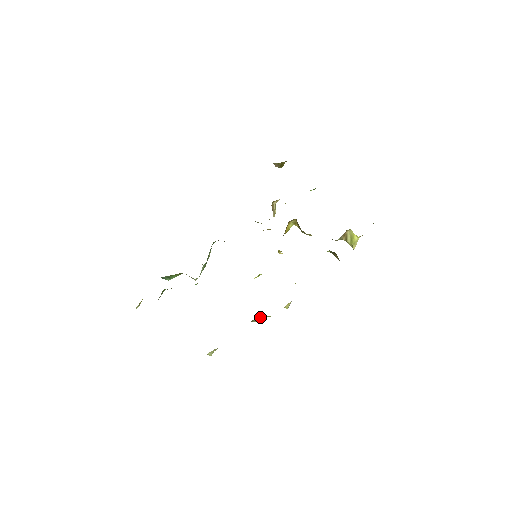
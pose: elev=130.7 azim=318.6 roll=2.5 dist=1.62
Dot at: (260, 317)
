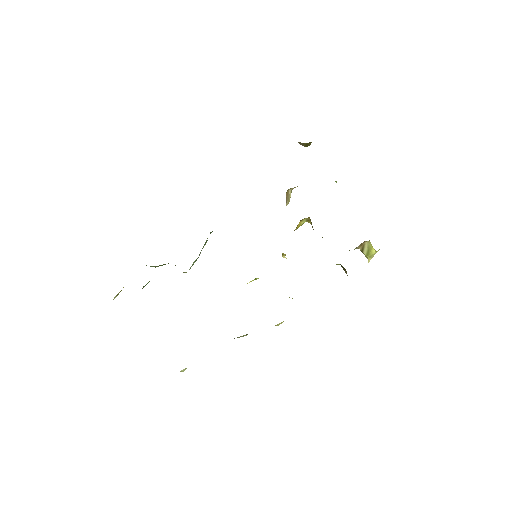
Dot at: (246, 335)
